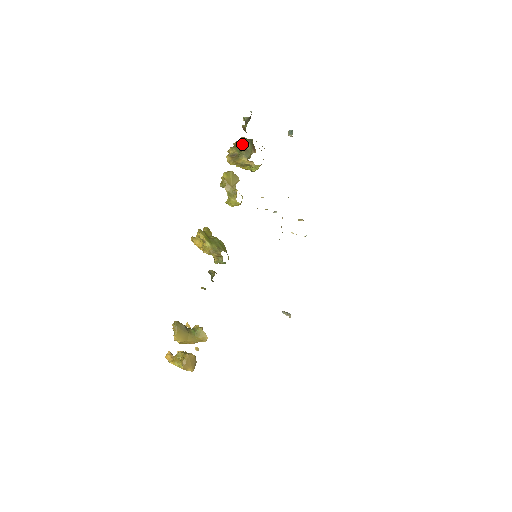
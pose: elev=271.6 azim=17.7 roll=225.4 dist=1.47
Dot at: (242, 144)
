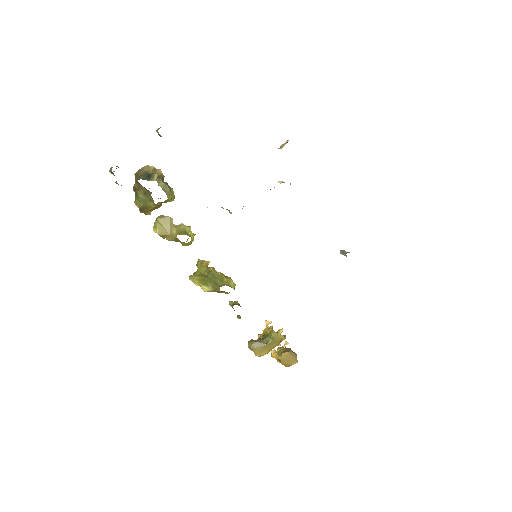
Dot at: (138, 189)
